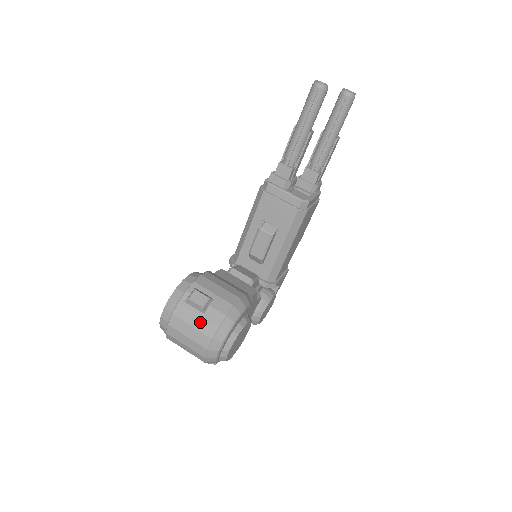
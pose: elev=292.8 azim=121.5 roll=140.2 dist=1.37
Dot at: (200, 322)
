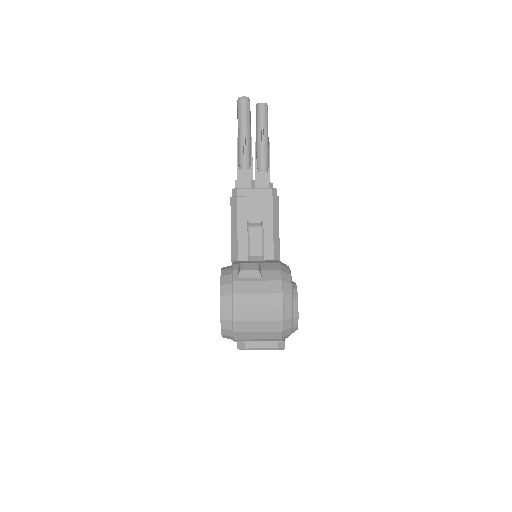
Dot at: (263, 286)
